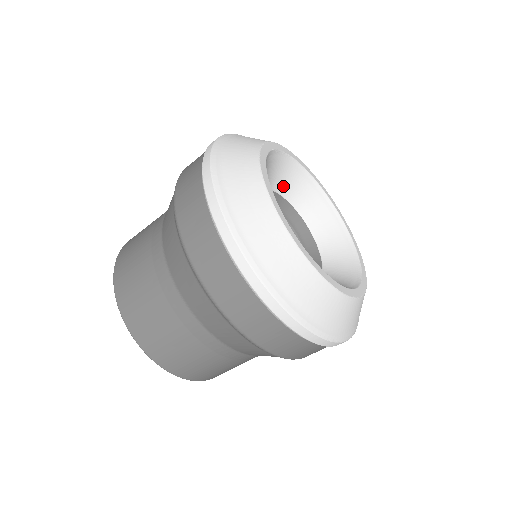
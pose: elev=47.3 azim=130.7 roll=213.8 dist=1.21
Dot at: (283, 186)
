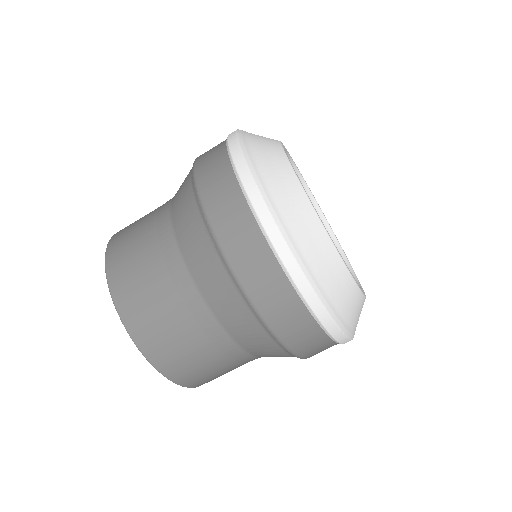
Dot at: occluded
